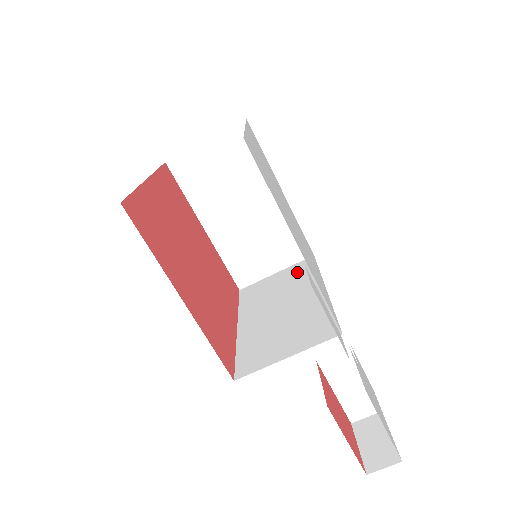
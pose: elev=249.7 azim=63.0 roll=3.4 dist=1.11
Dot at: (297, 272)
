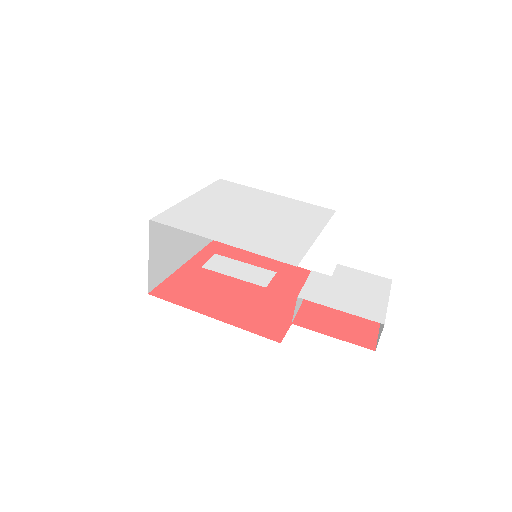
Dot at: occluded
